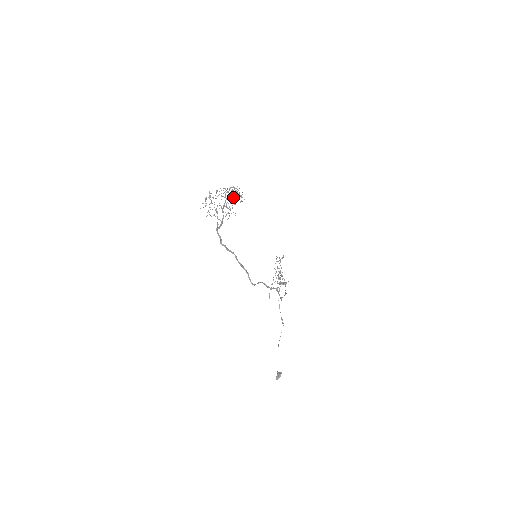
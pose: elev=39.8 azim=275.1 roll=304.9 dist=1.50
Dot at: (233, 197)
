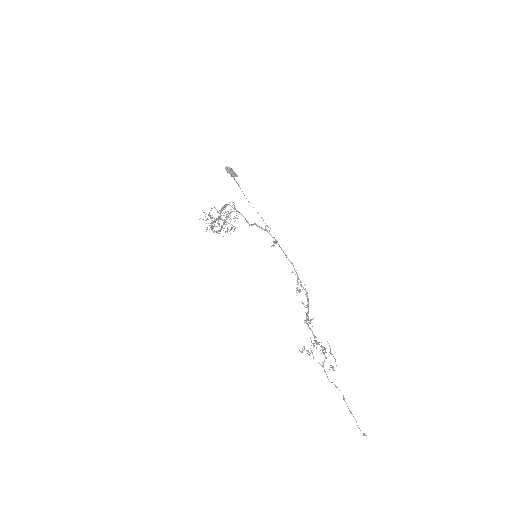
Dot at: occluded
